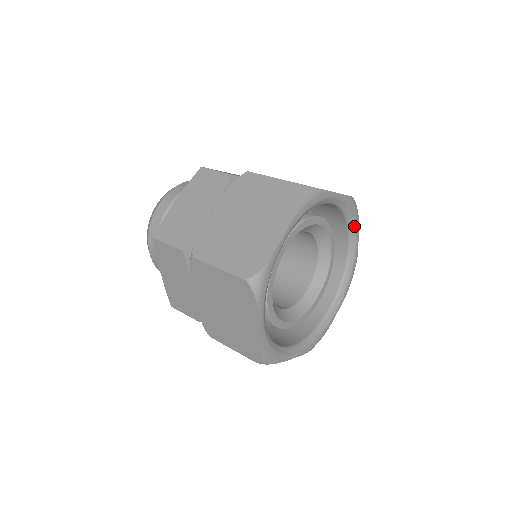
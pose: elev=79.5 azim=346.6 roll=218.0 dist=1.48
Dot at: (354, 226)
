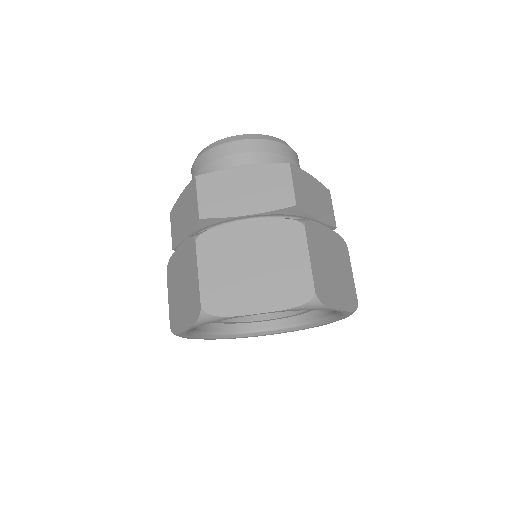
Dot at: (337, 318)
